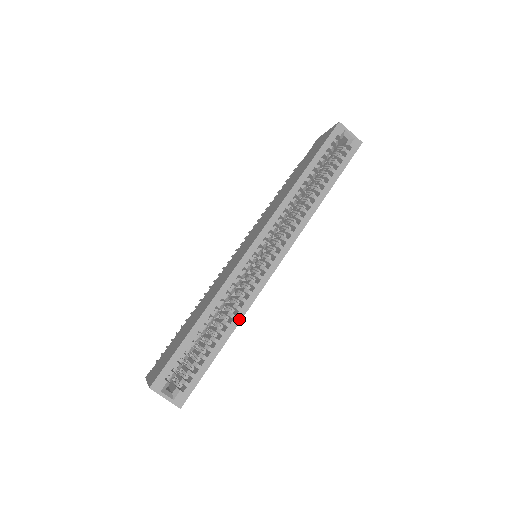
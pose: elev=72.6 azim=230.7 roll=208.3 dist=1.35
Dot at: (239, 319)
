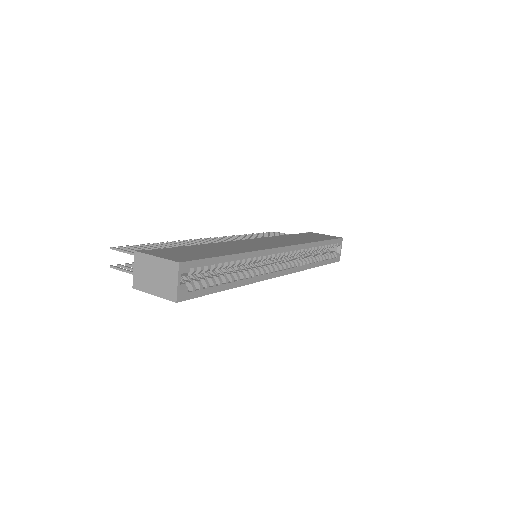
Dot at: (245, 283)
